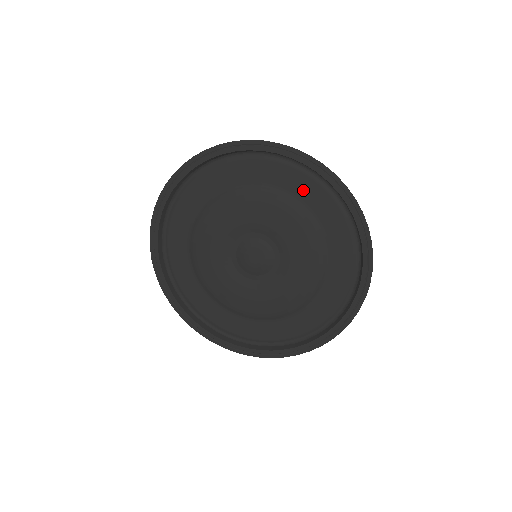
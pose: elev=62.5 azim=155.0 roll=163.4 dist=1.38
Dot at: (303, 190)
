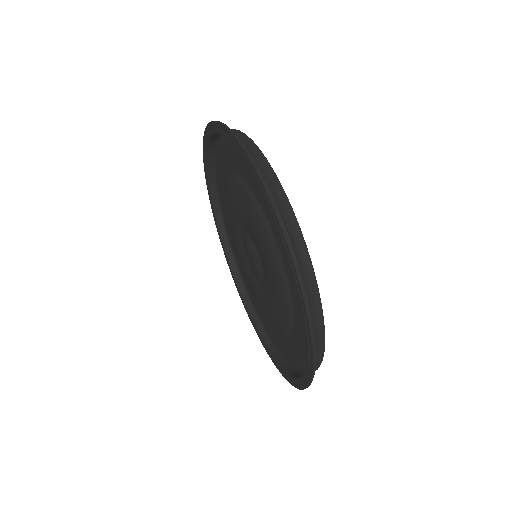
Dot at: (235, 161)
